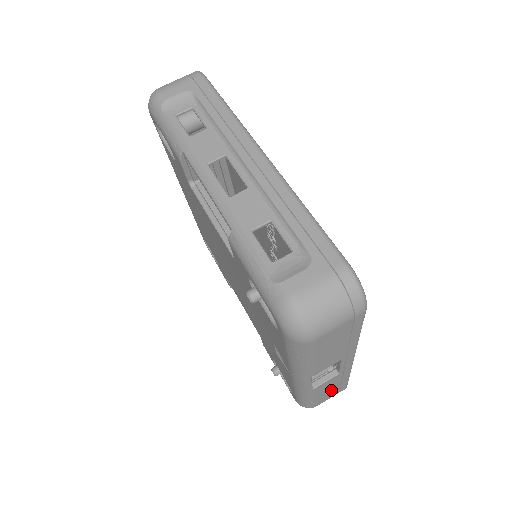
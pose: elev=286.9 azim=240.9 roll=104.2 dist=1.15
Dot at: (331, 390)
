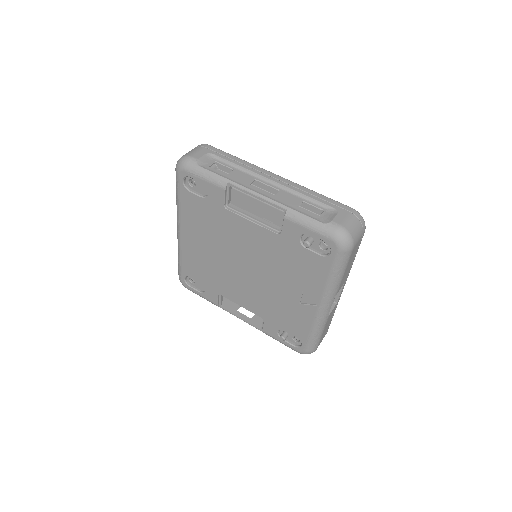
Dot at: (327, 327)
